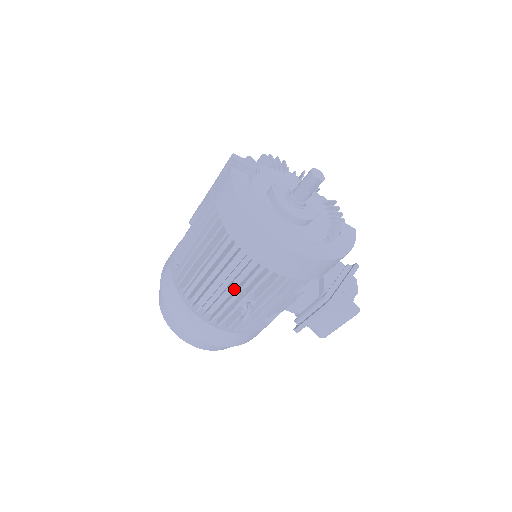
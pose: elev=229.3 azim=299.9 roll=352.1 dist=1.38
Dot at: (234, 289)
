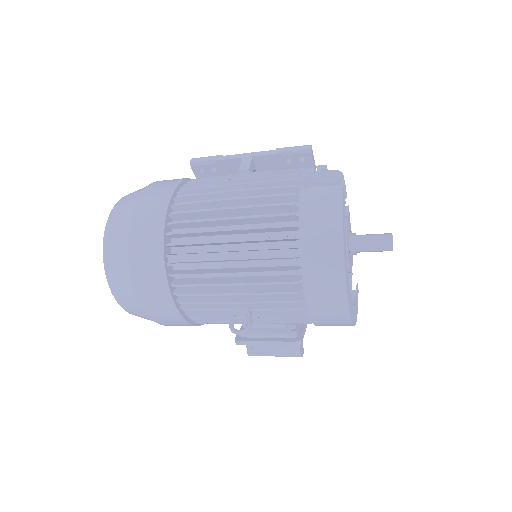
Dot at: occluded
